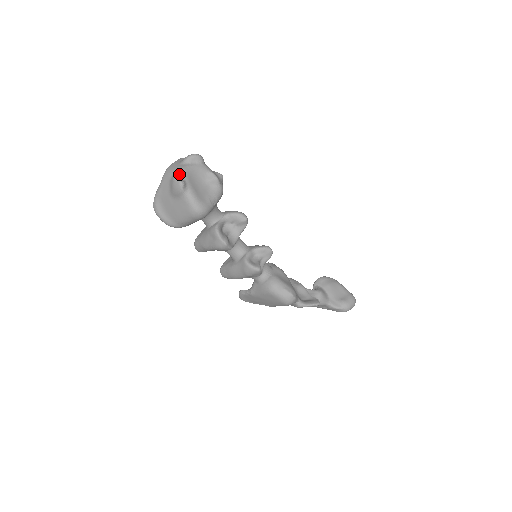
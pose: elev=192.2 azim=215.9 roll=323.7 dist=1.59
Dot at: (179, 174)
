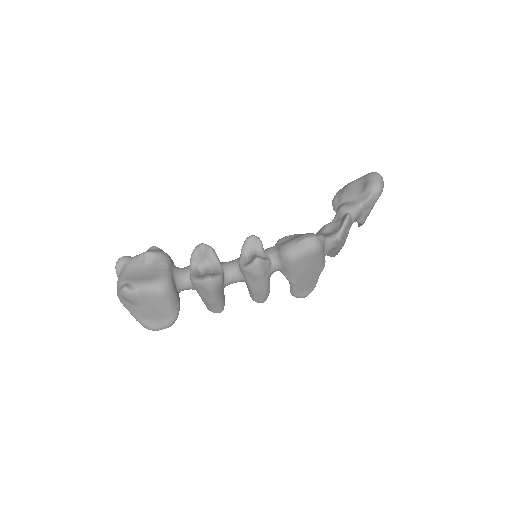
Dot at: (119, 286)
